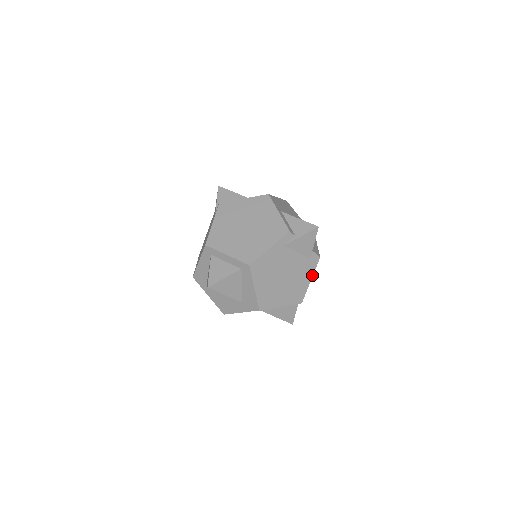
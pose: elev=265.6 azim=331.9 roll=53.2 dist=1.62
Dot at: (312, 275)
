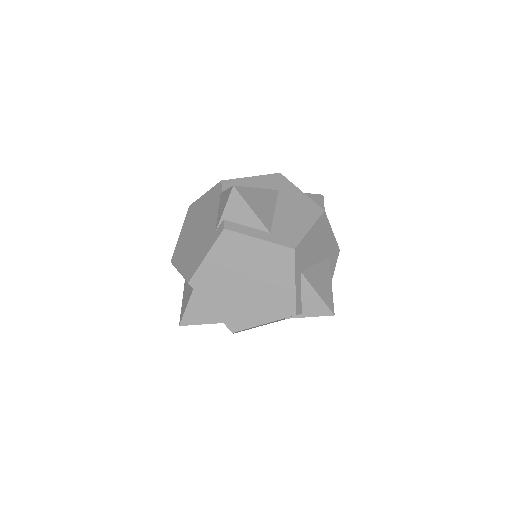
Dot at: occluded
